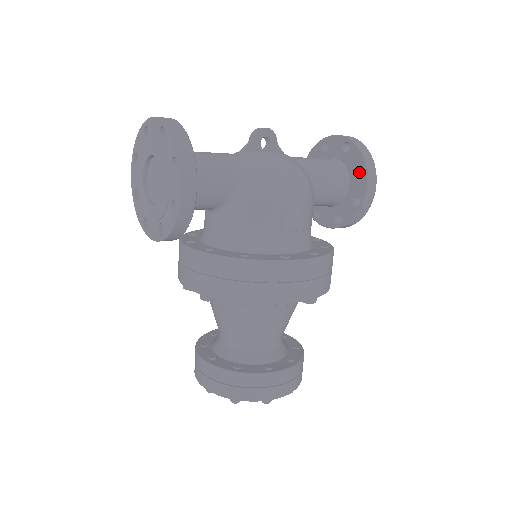
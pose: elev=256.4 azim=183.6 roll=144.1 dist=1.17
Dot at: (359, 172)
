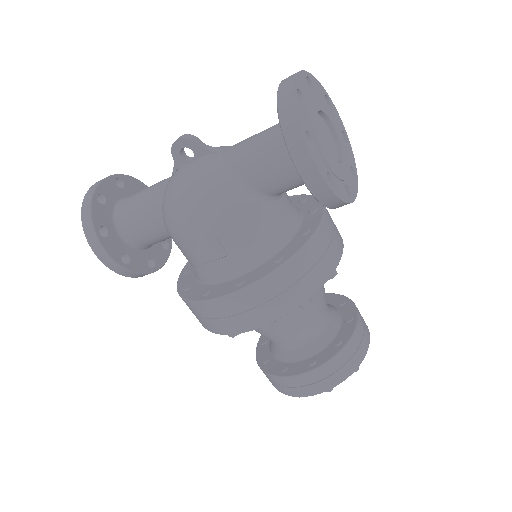
Dot at: occluded
